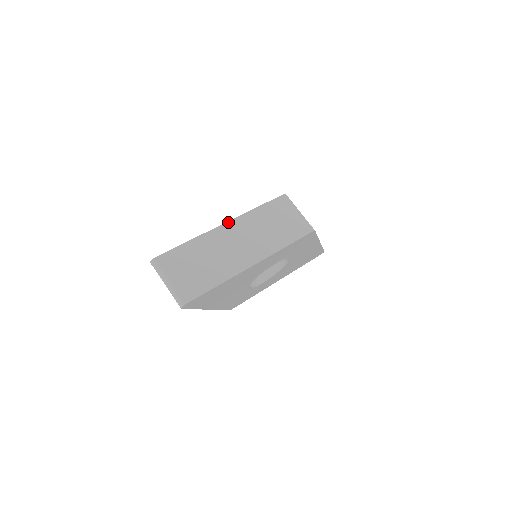
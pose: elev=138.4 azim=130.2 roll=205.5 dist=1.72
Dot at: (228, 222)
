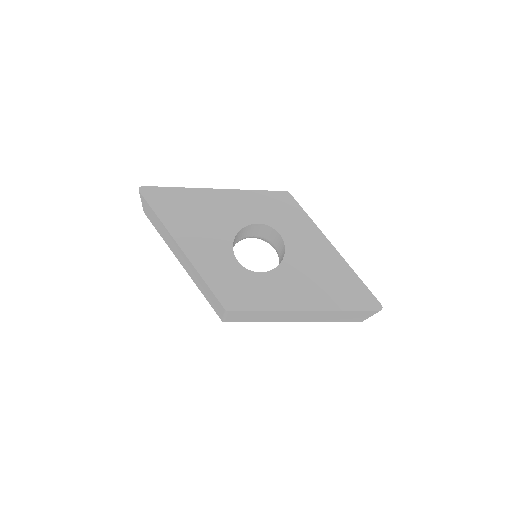
Dot at: occluded
